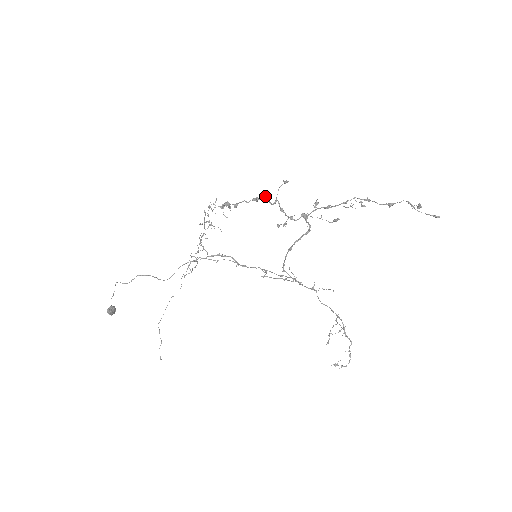
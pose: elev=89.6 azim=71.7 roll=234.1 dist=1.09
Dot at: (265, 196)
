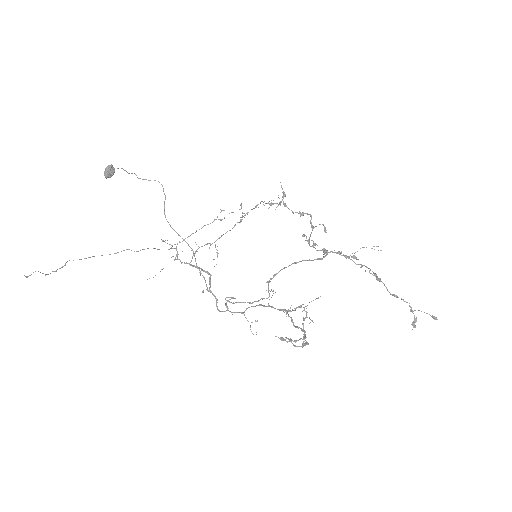
Dot at: (311, 215)
